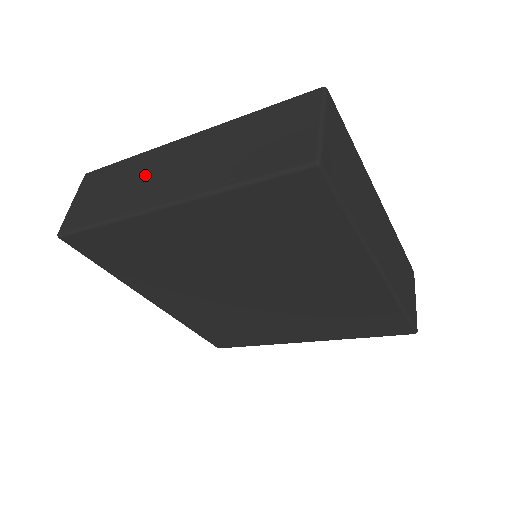
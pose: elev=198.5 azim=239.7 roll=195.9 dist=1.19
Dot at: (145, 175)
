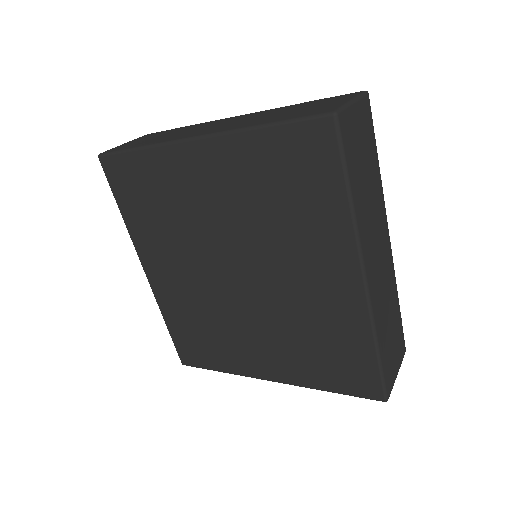
Dot at: (193, 129)
